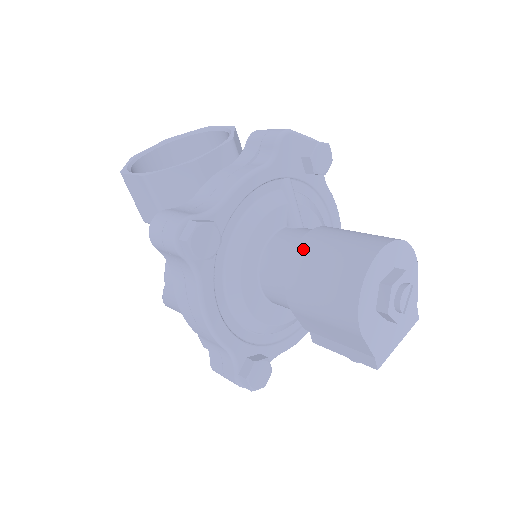
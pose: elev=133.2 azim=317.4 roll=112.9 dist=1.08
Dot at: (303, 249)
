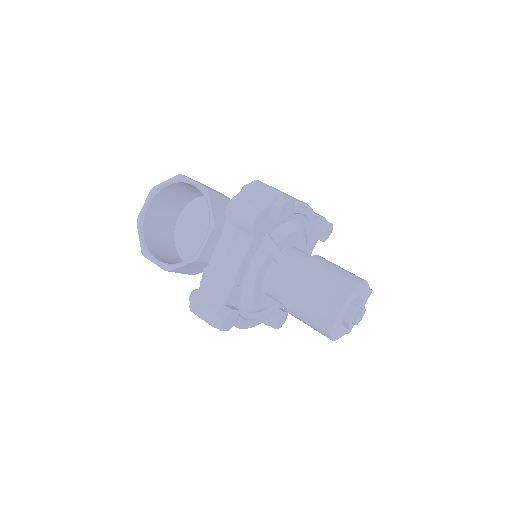
Dot at: (290, 297)
